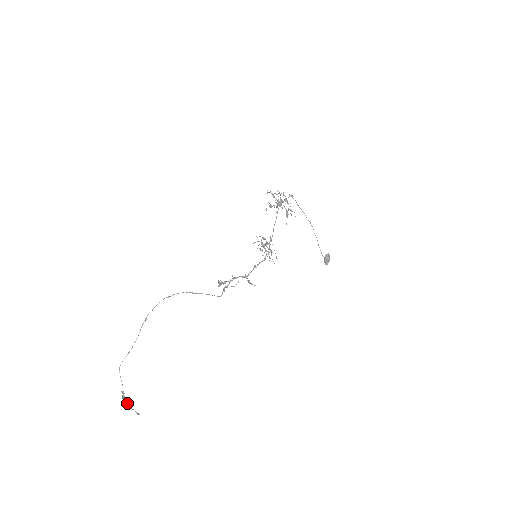
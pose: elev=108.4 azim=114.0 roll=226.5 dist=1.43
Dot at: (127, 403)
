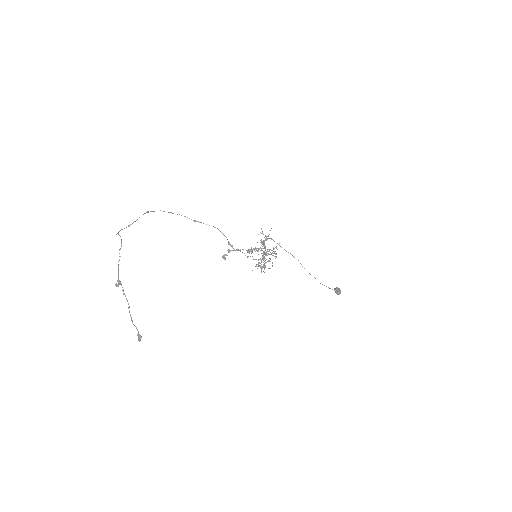
Dot at: occluded
